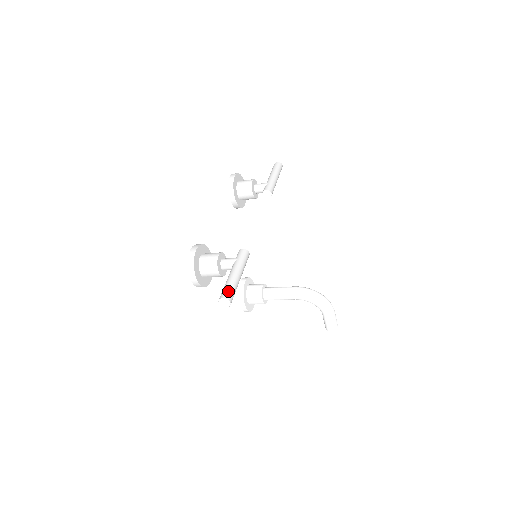
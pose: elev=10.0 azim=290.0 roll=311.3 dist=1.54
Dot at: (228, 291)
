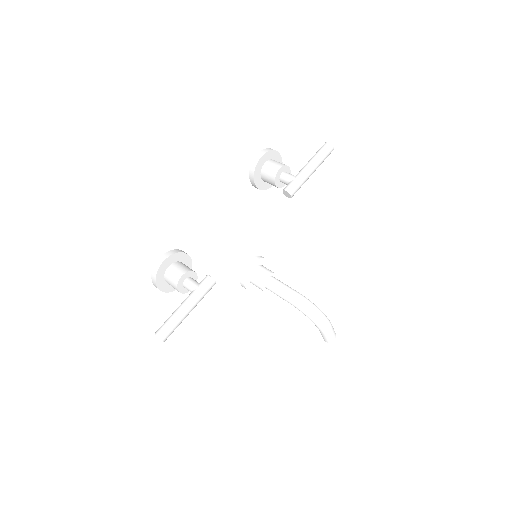
Dot at: (165, 329)
